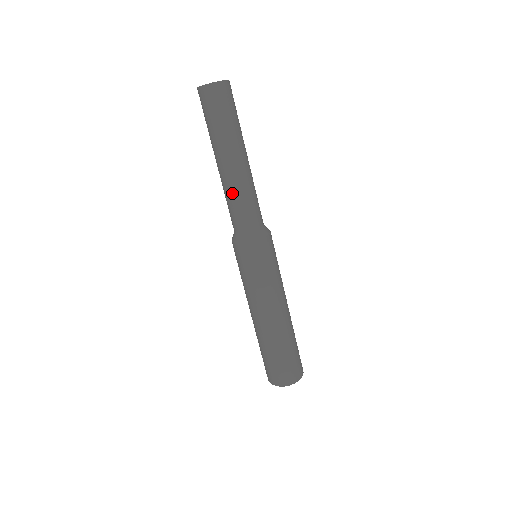
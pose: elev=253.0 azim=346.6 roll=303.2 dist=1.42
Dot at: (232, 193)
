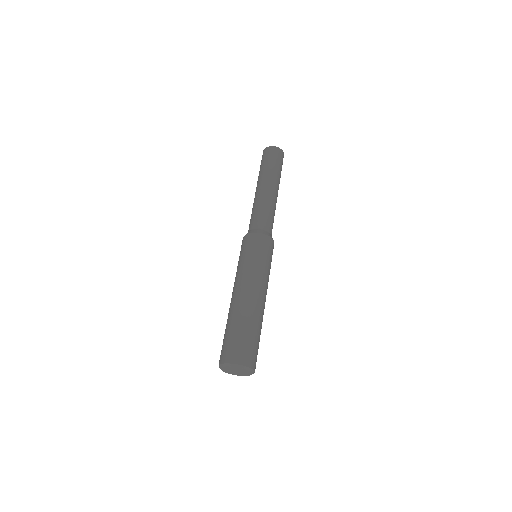
Dot at: (263, 203)
